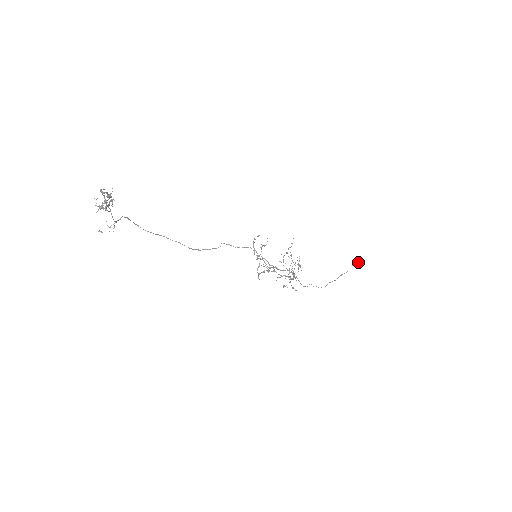
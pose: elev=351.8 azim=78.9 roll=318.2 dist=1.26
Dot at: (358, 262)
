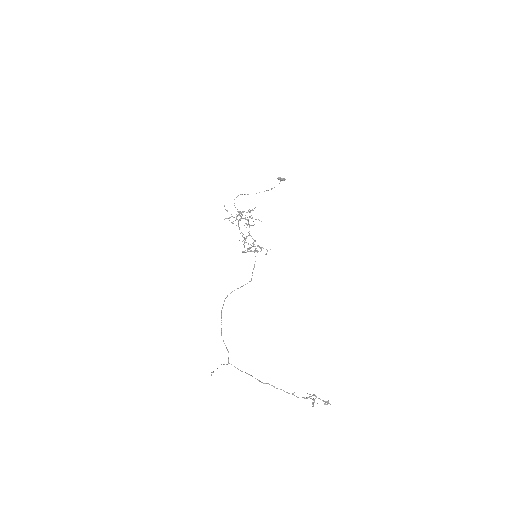
Dot at: occluded
